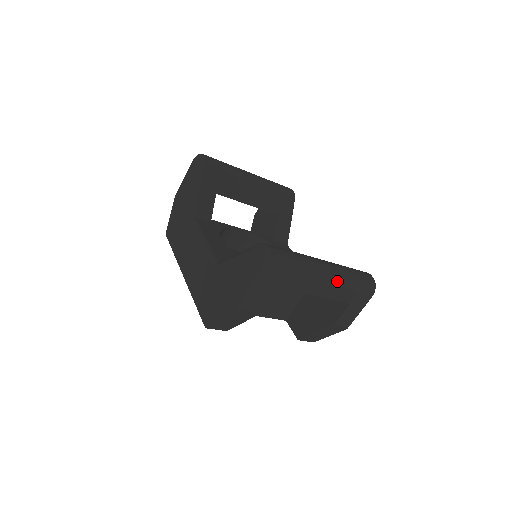
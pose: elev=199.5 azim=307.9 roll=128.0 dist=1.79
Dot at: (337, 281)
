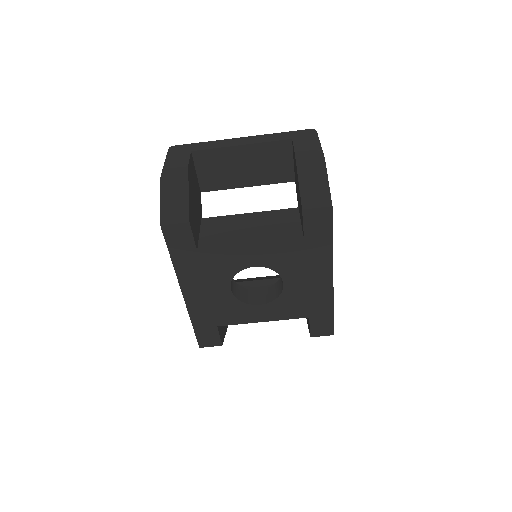
Dot at: (255, 136)
